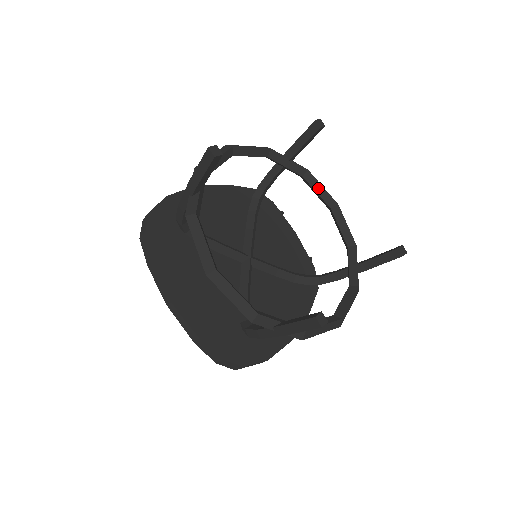
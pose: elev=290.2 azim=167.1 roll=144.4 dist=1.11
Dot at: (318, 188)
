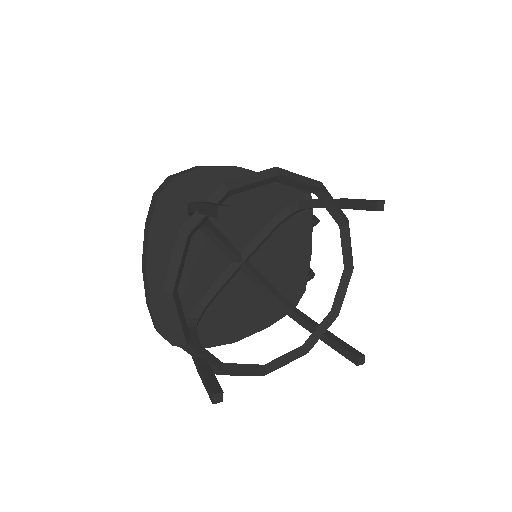
Dot at: (346, 245)
